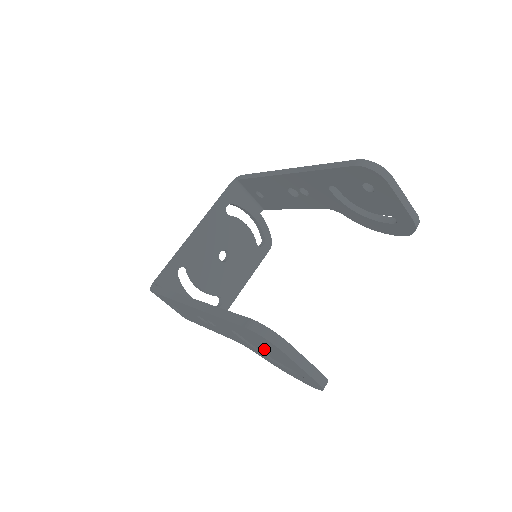
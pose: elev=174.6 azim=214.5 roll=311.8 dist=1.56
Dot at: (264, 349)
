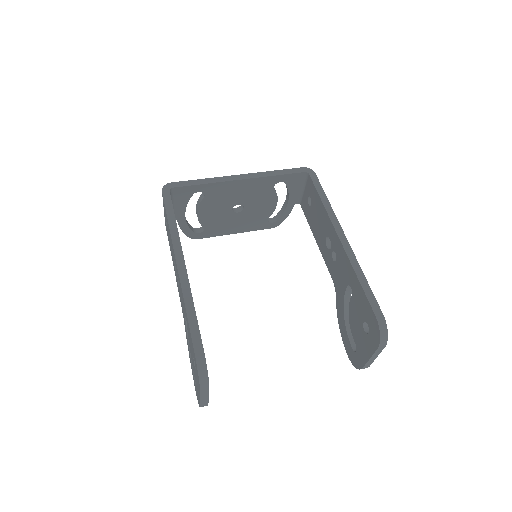
Dot at: occluded
